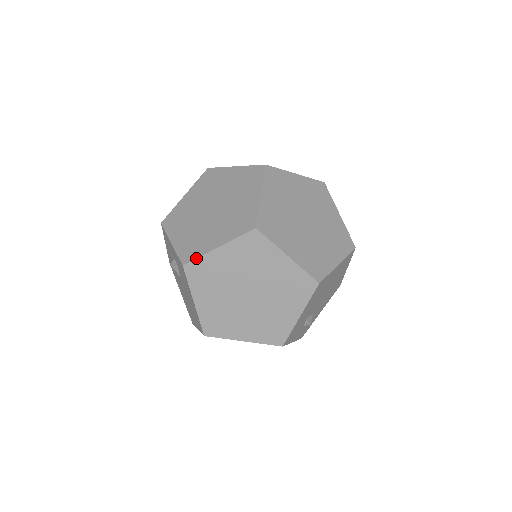
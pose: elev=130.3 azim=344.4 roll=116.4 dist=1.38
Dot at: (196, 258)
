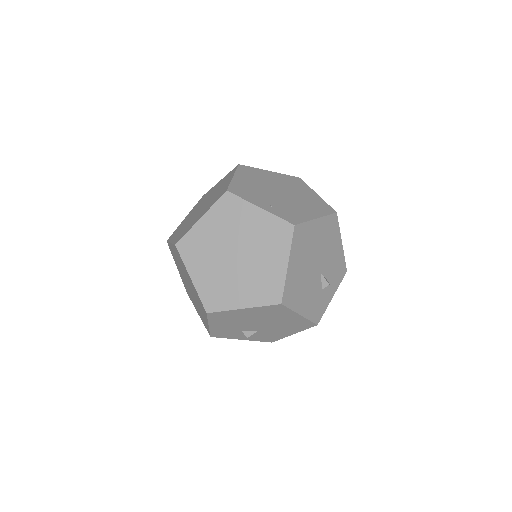
Dot at: (168, 241)
